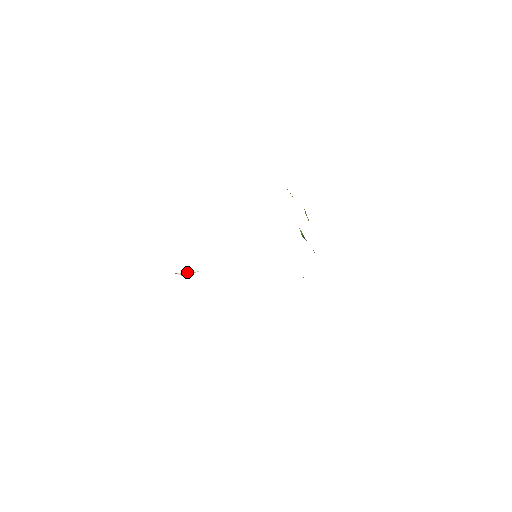
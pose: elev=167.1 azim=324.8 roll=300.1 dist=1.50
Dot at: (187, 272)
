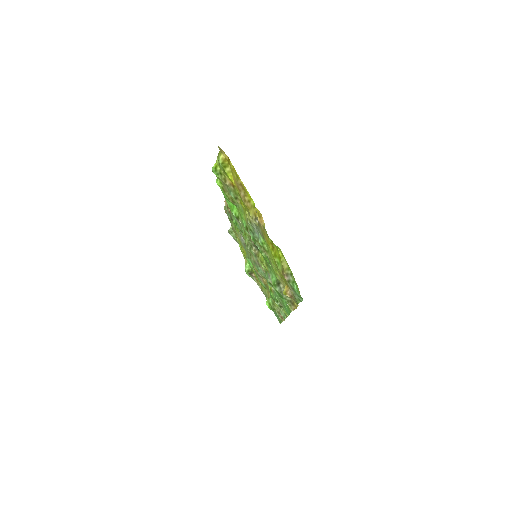
Dot at: (258, 225)
